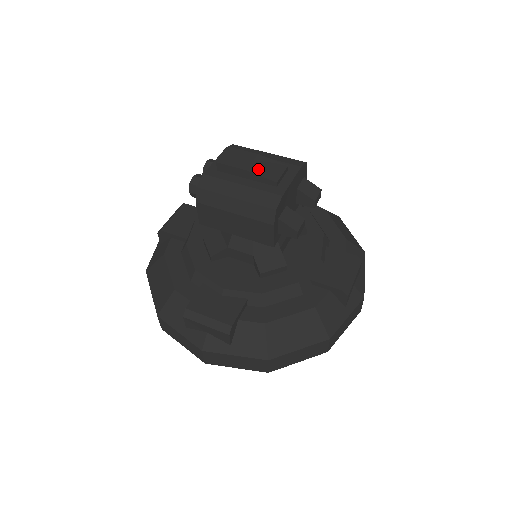
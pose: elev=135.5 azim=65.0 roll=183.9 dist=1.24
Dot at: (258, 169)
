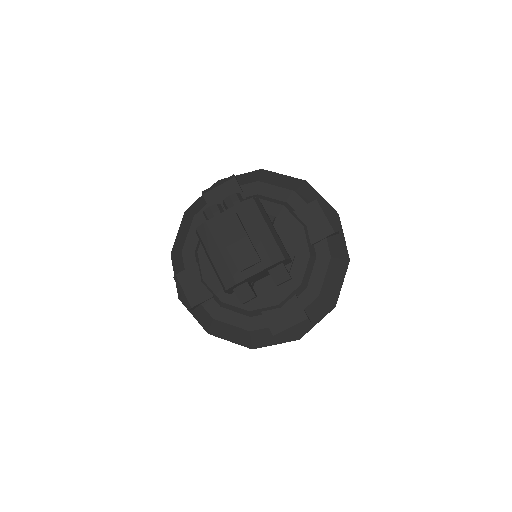
Dot at: (236, 251)
